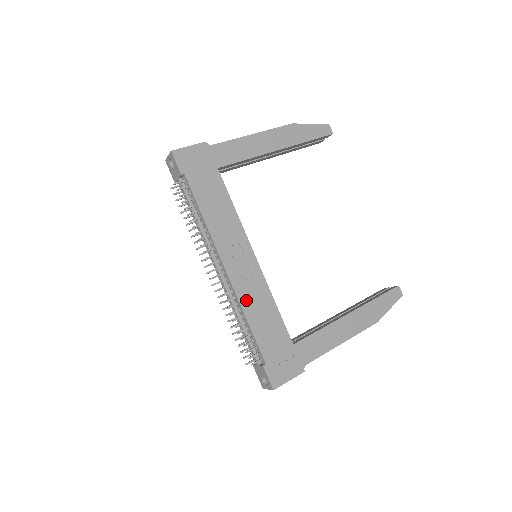
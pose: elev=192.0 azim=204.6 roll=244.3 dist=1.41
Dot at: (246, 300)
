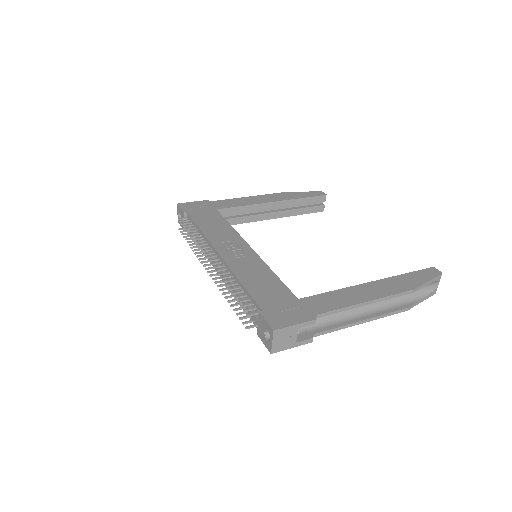
Dot at: (239, 270)
